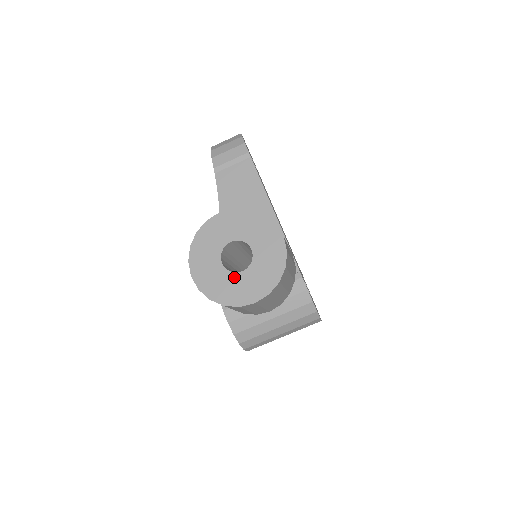
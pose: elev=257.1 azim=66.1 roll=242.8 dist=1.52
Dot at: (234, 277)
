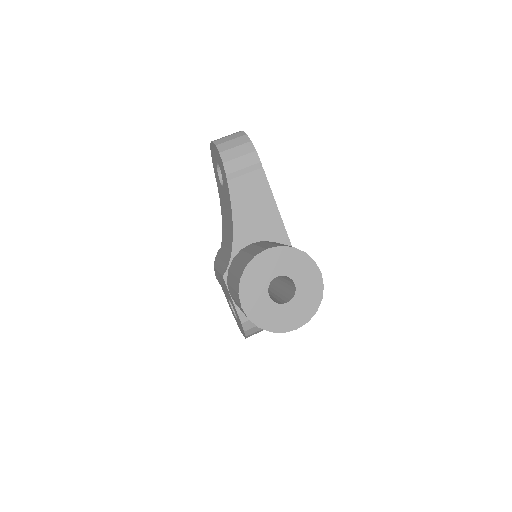
Dot at: (280, 308)
